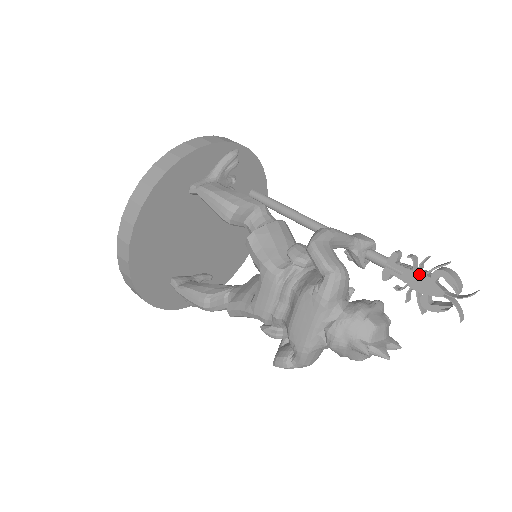
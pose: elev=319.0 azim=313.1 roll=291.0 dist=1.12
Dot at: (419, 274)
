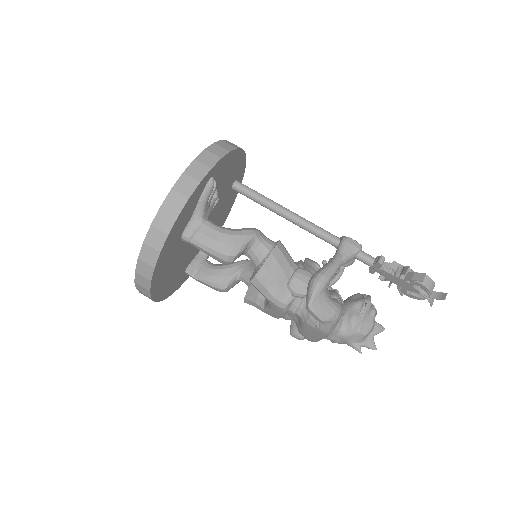
Dot at: (400, 279)
